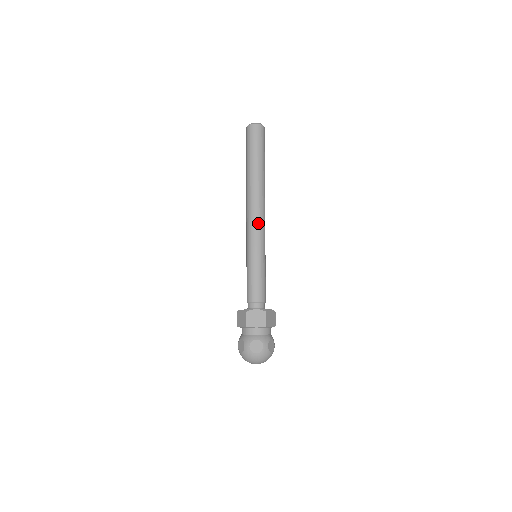
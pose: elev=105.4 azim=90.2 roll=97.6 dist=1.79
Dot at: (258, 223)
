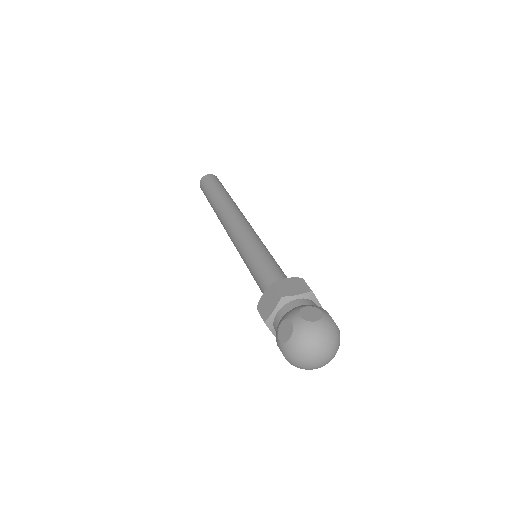
Dot at: (245, 224)
